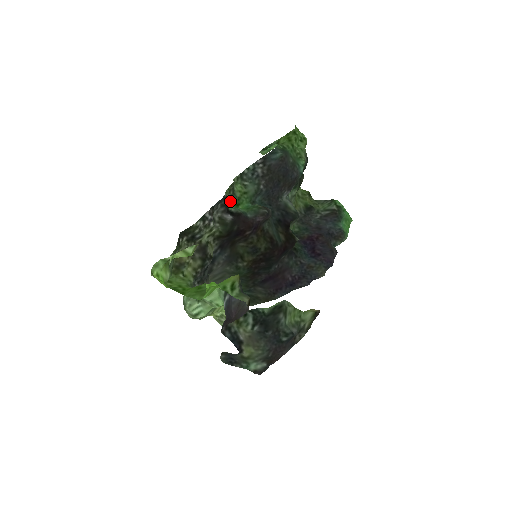
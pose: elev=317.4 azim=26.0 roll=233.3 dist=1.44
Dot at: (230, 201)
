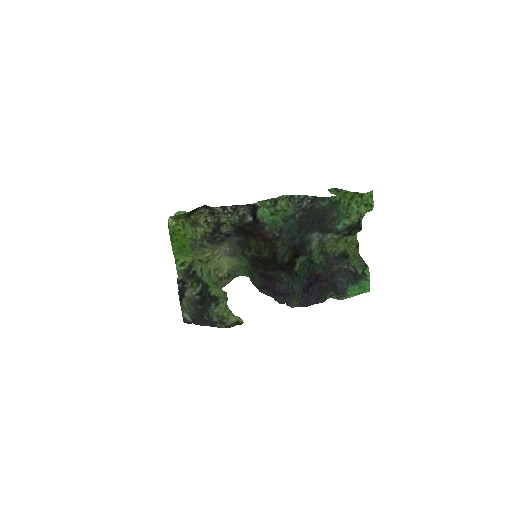
Dot at: (268, 208)
